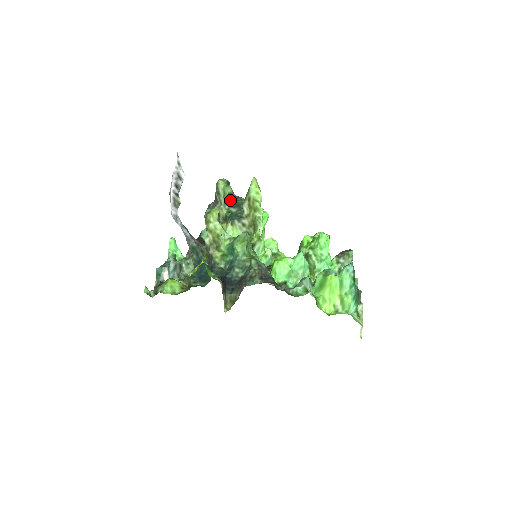
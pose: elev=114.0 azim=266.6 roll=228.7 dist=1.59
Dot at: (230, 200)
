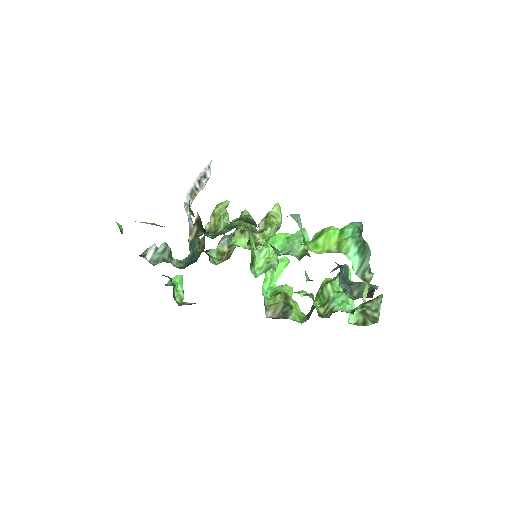
Dot at: occluded
